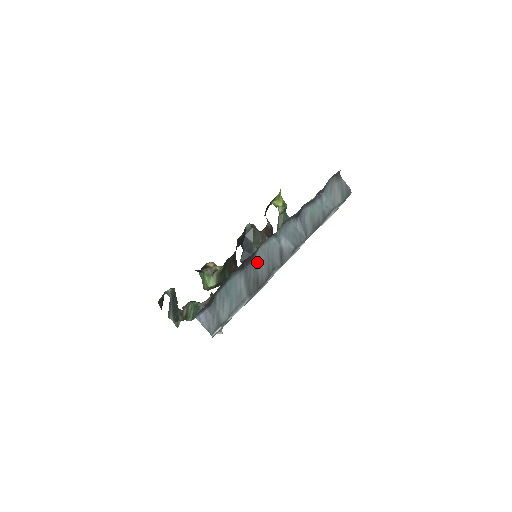
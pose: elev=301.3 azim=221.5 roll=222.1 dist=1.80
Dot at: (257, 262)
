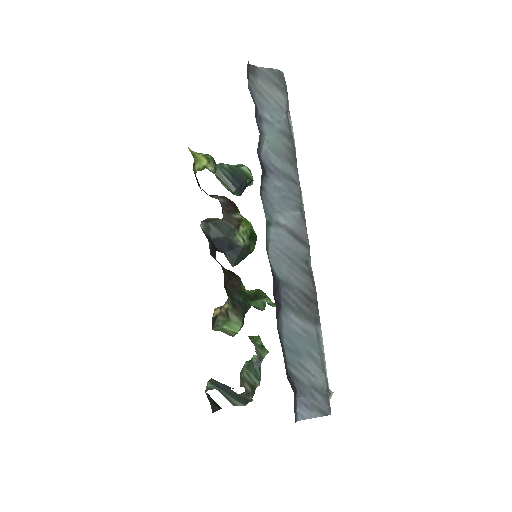
Dot at: (284, 278)
